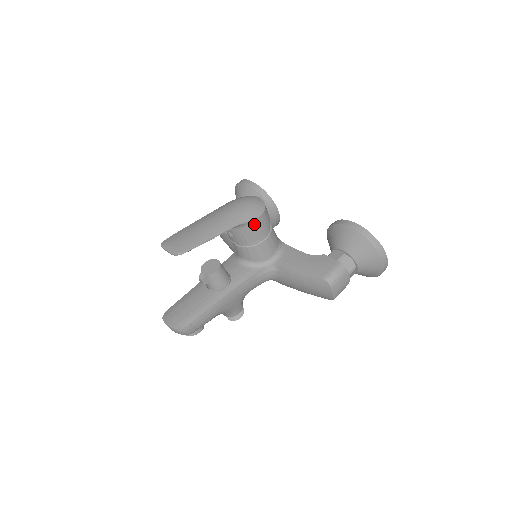
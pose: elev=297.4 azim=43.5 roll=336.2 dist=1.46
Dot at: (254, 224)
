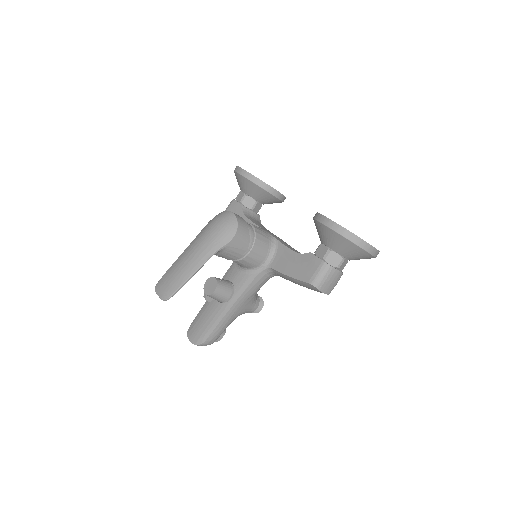
Dot at: (230, 247)
